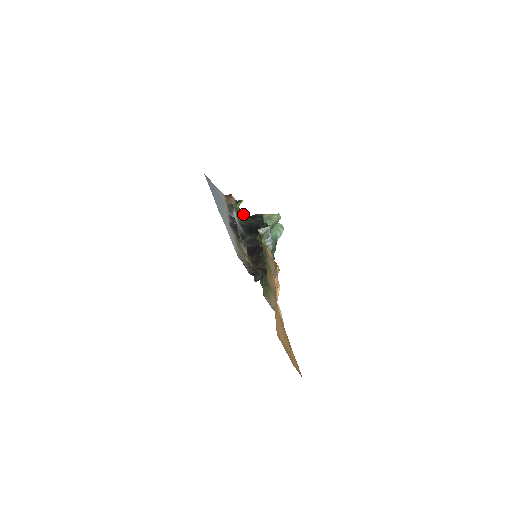
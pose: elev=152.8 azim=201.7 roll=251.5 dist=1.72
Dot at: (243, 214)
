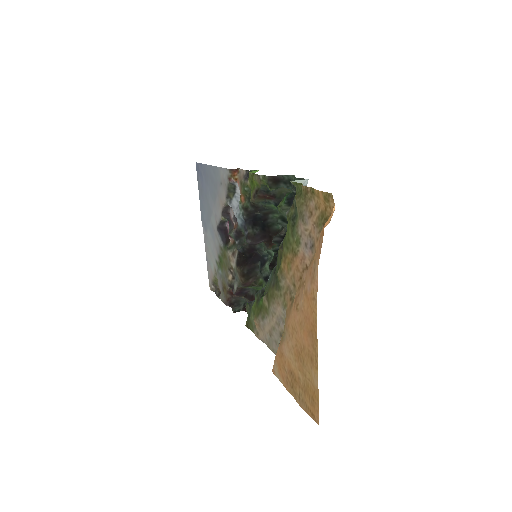
Dot at: (262, 175)
